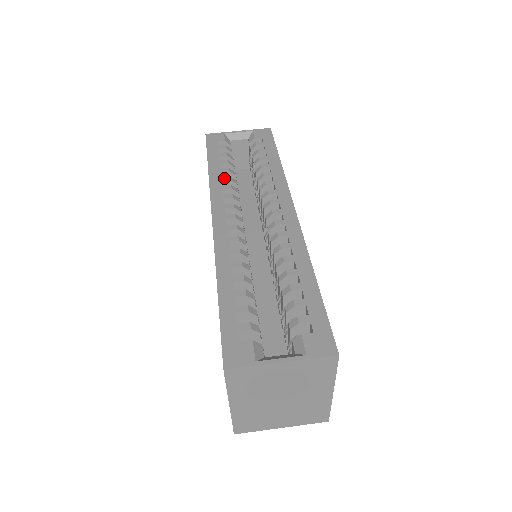
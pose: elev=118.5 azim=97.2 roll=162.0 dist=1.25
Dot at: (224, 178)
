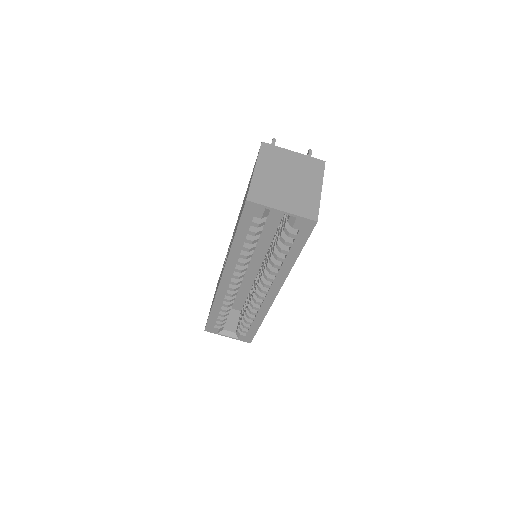
Dot at: (241, 257)
